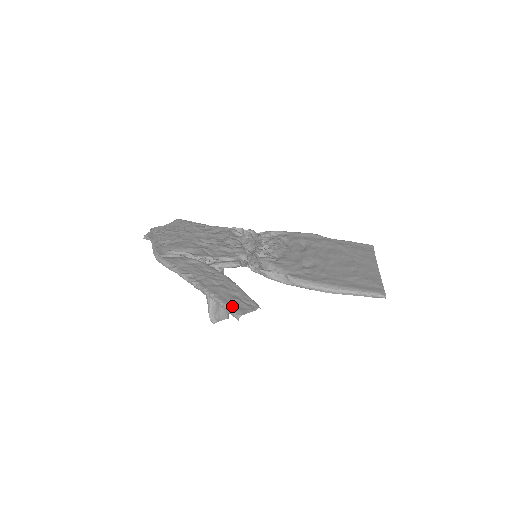
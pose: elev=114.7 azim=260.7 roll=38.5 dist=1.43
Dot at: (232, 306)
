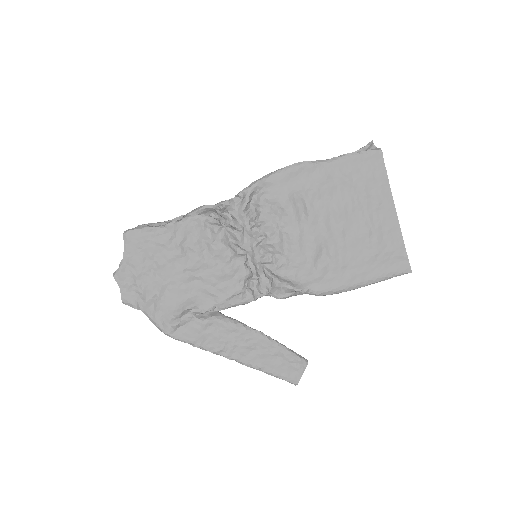
Dot at: (284, 377)
